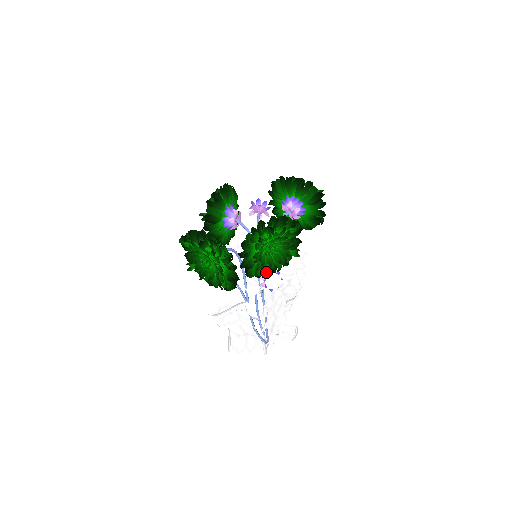
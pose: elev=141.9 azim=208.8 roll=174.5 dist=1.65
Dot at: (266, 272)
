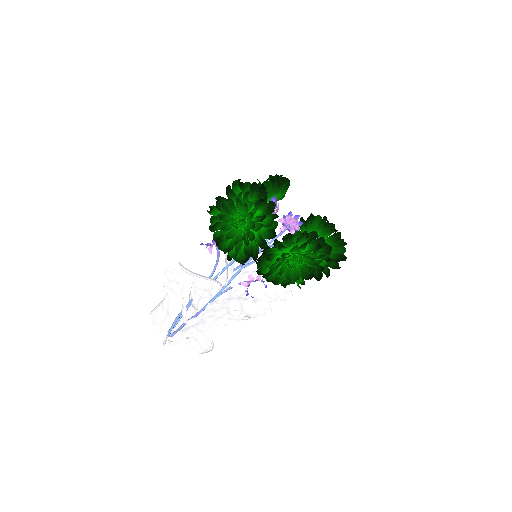
Dot at: (269, 276)
